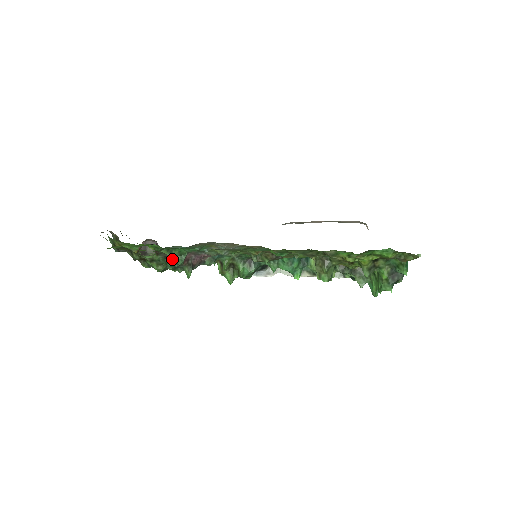
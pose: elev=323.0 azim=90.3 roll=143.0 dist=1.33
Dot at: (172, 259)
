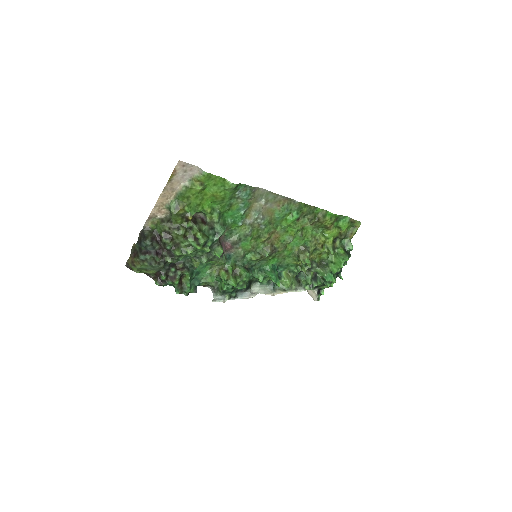
Dot at: (215, 231)
